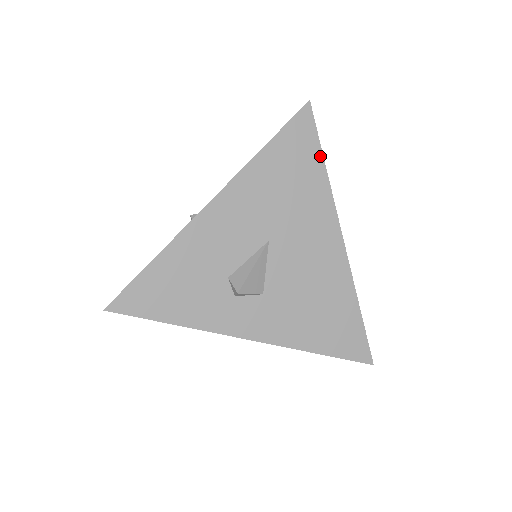
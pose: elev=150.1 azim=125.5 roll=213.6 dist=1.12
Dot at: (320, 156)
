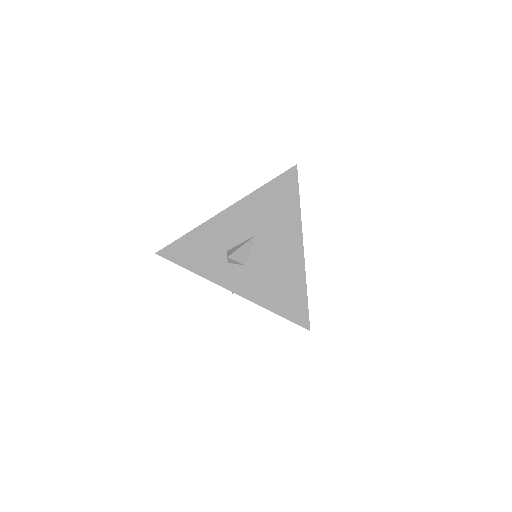
Dot at: (297, 194)
